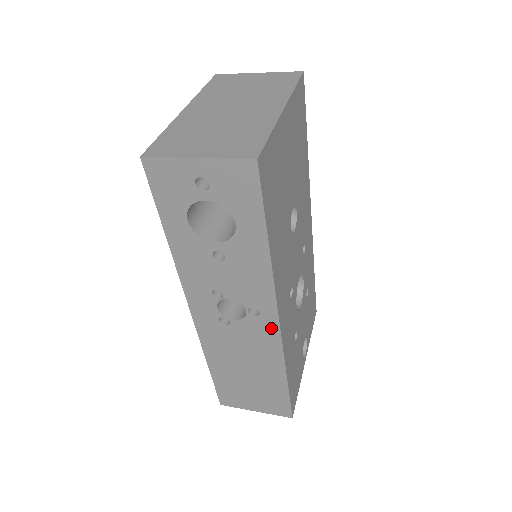
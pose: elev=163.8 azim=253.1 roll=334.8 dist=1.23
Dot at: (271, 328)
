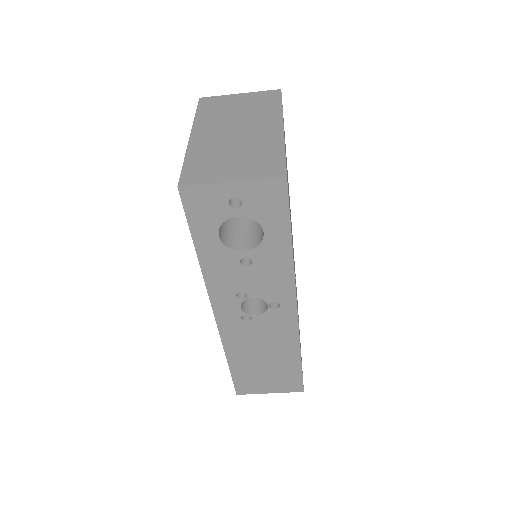
Dot at: (289, 316)
